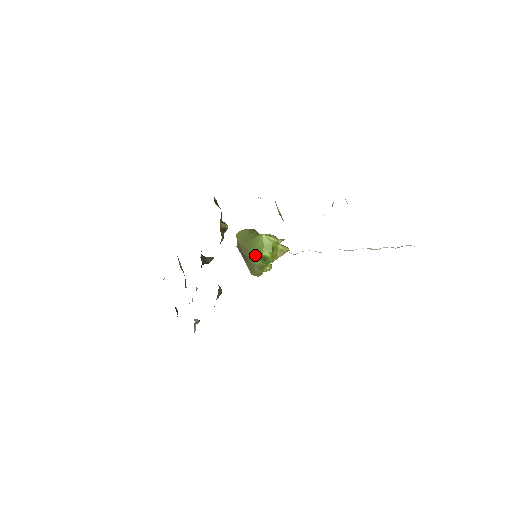
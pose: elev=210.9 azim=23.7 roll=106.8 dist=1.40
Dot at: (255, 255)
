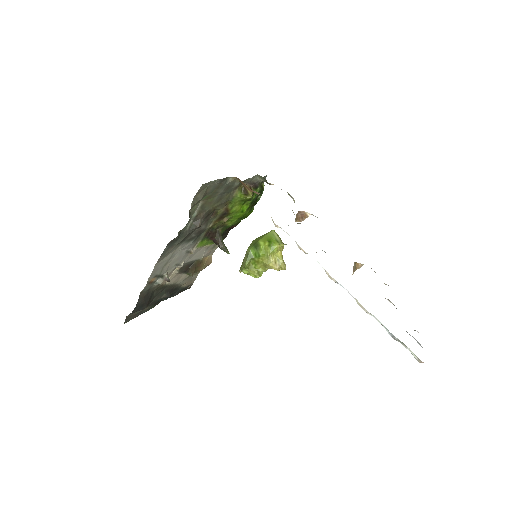
Dot at: (253, 242)
